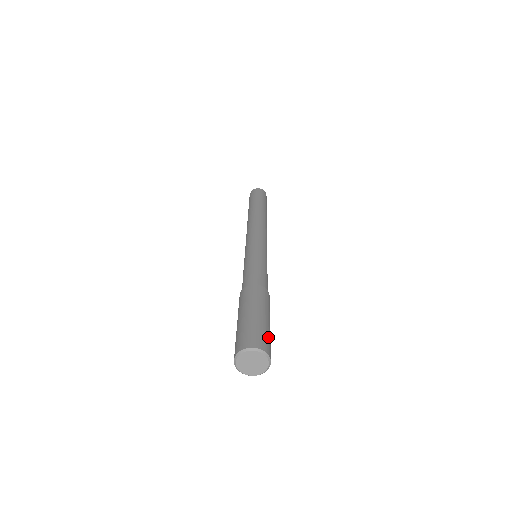
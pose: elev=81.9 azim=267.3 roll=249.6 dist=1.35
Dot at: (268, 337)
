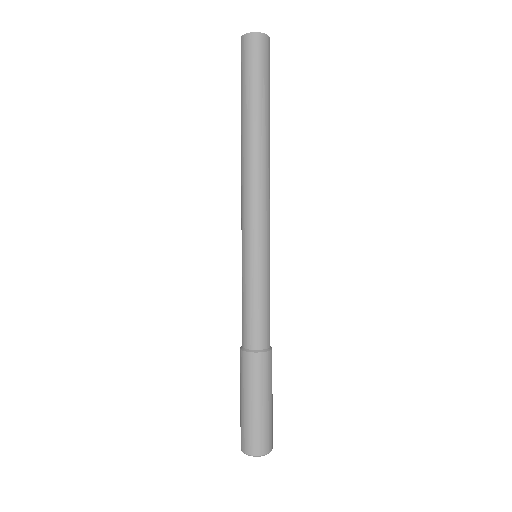
Dot at: (270, 428)
